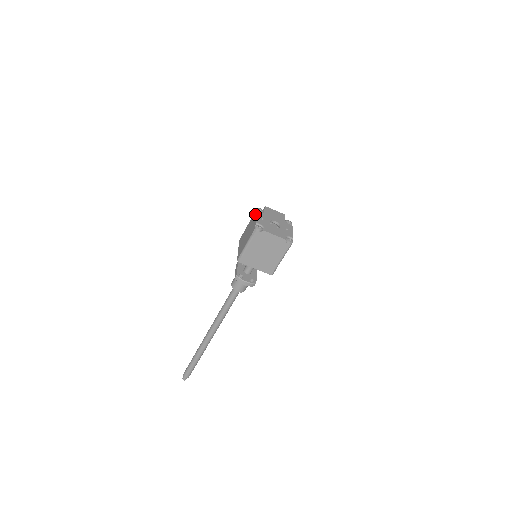
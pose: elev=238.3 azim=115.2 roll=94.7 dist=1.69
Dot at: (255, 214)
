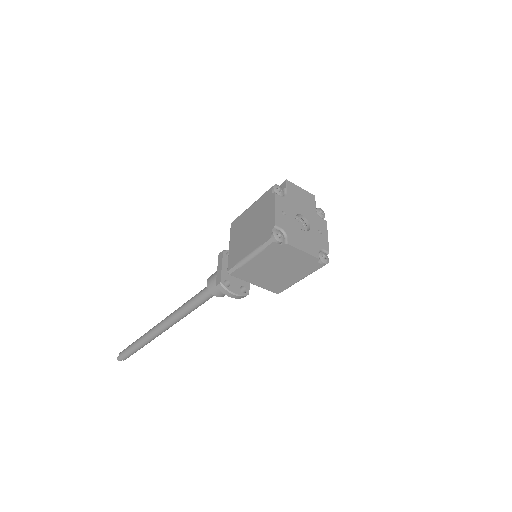
Dot at: (270, 199)
